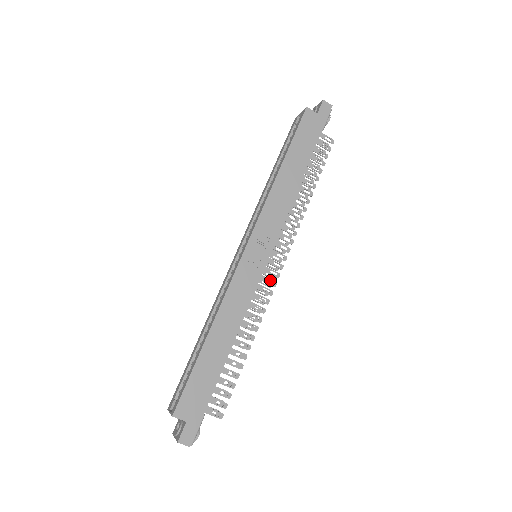
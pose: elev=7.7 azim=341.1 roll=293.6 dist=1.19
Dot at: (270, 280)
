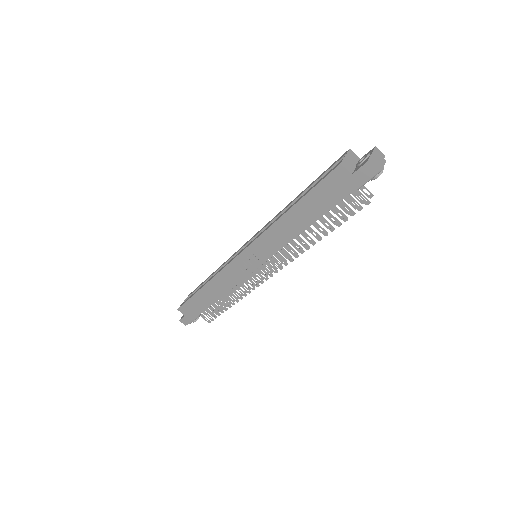
Dot at: (259, 278)
